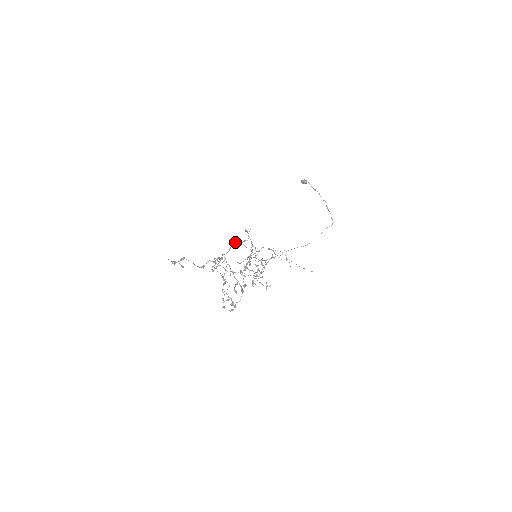
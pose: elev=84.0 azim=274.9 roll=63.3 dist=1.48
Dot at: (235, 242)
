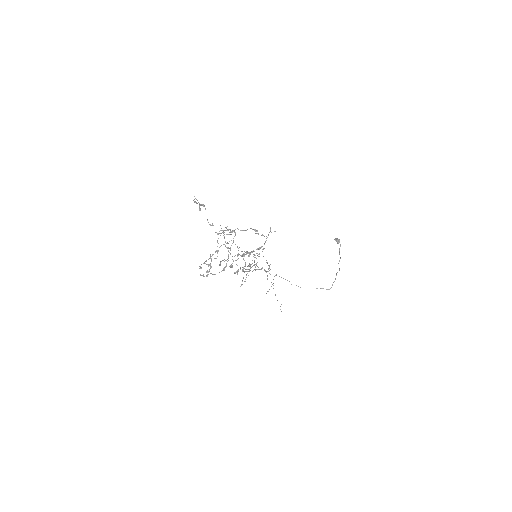
Dot at: occluded
